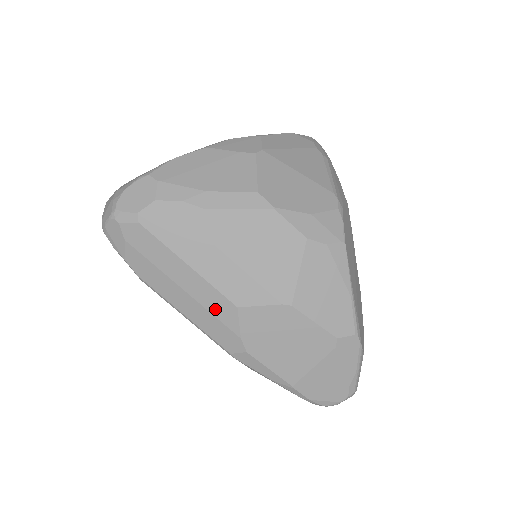
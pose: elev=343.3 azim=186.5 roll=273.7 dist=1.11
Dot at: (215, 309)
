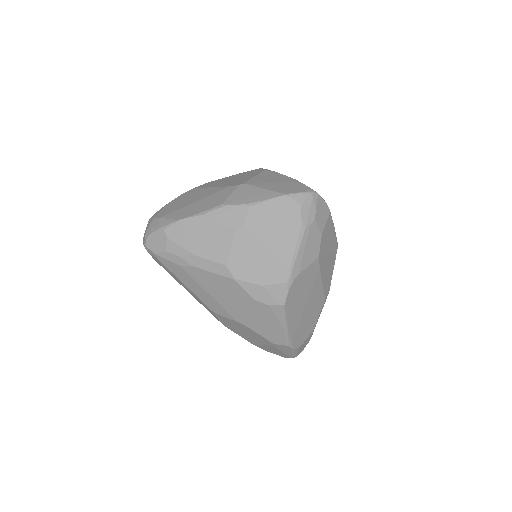
Dot at: (204, 306)
